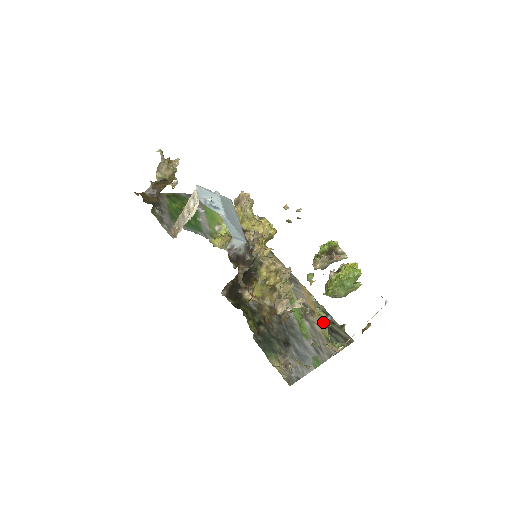
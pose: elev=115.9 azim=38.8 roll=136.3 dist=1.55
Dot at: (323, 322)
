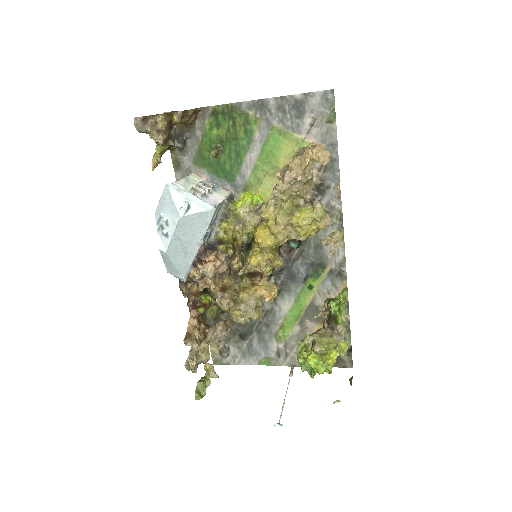
Dot at: occluded
